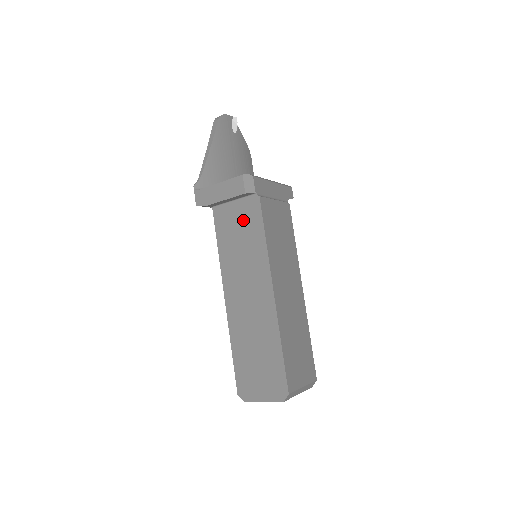
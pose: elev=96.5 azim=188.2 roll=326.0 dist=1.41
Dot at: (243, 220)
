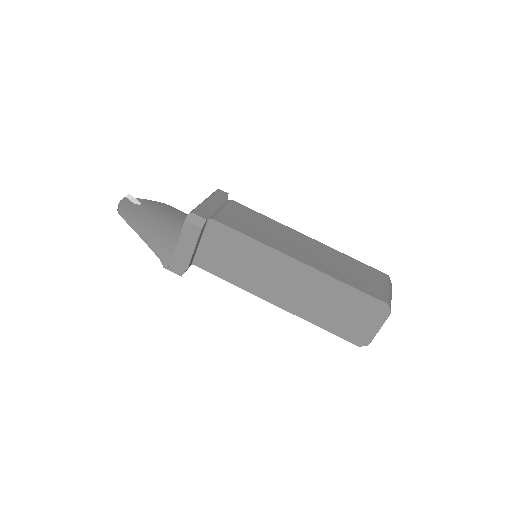
Dot at: (221, 246)
